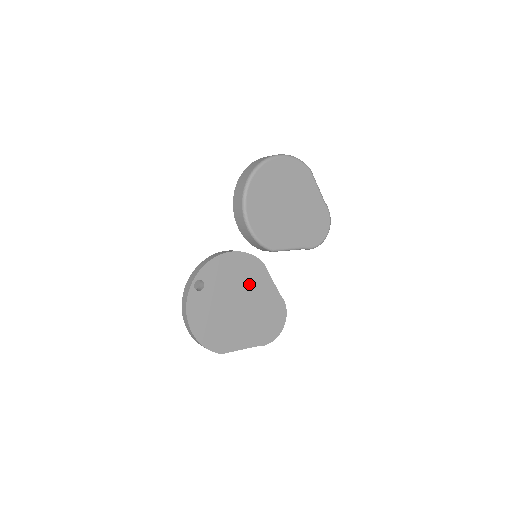
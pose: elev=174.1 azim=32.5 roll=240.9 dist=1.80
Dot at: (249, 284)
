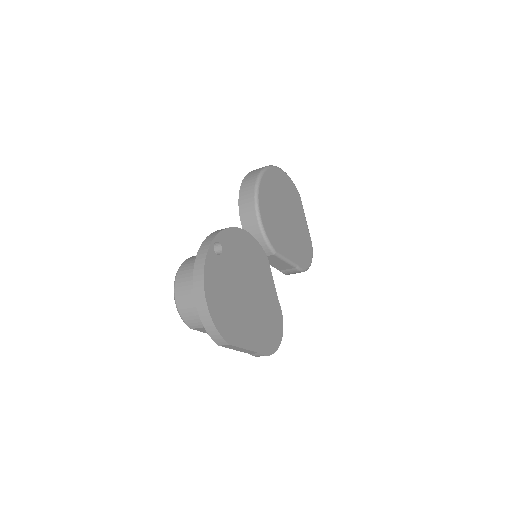
Dot at: (257, 275)
